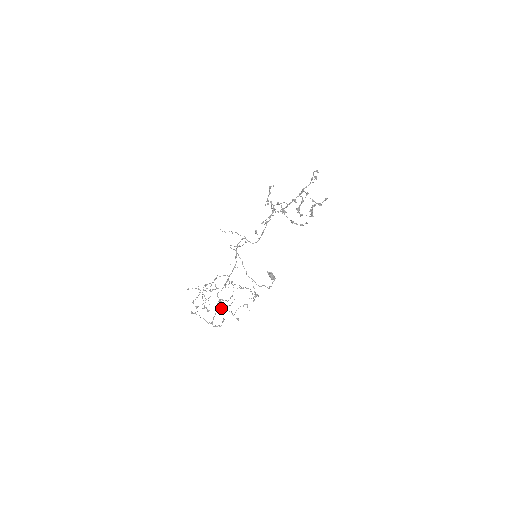
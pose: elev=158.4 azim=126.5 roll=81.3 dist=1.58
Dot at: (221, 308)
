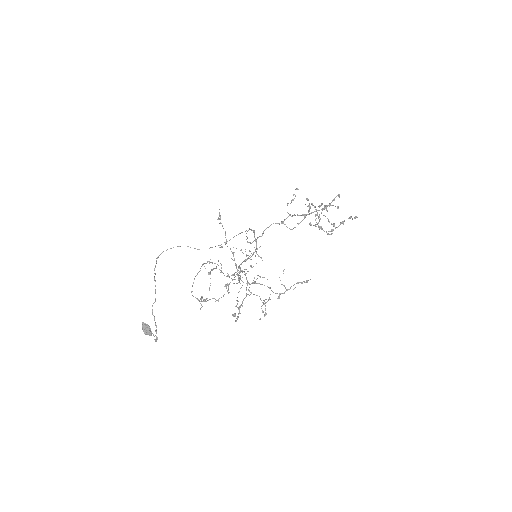
Dot at: occluded
